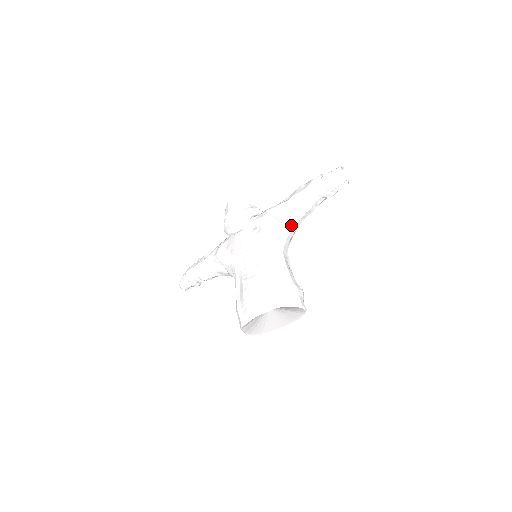
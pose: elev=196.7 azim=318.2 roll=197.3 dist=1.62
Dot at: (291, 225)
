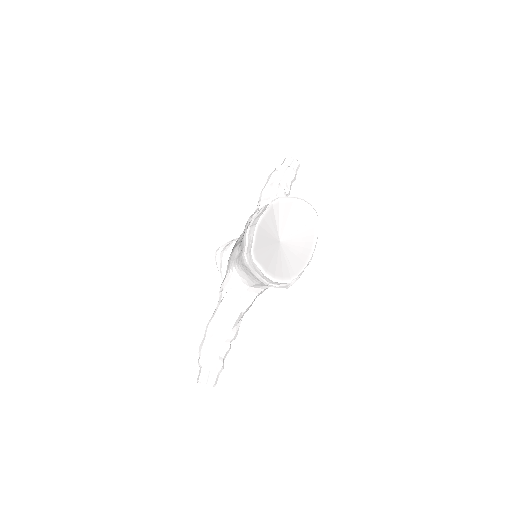
Dot at: occluded
